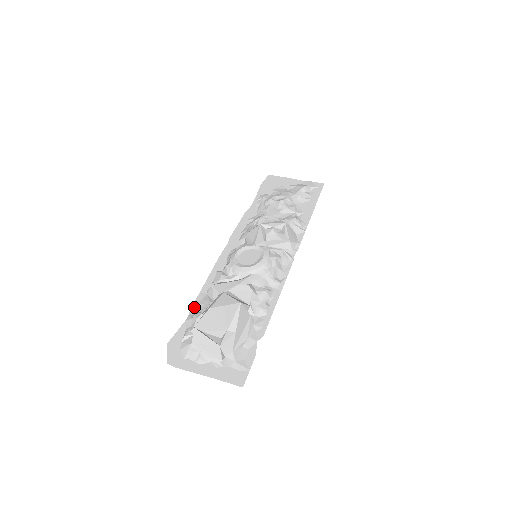
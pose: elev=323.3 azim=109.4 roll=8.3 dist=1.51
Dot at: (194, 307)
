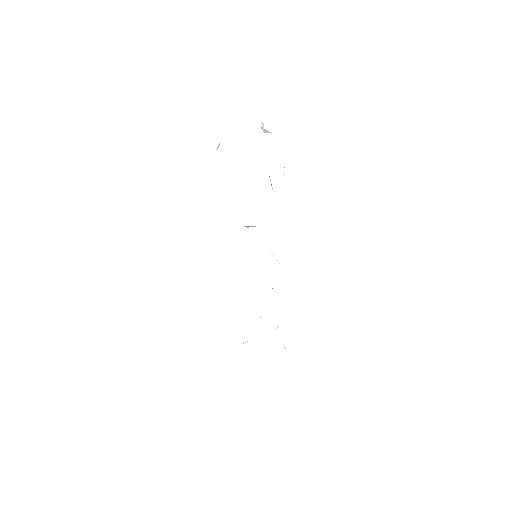
Dot at: occluded
